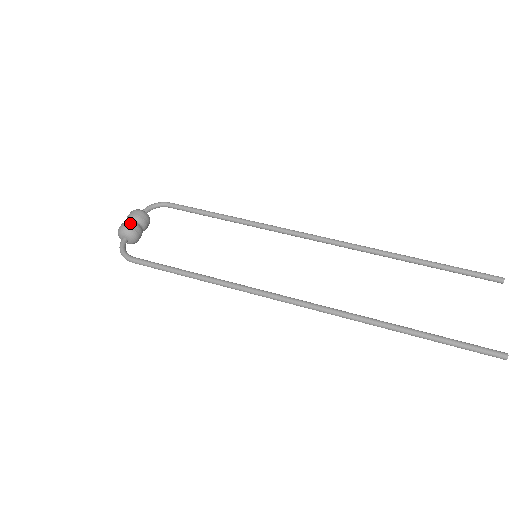
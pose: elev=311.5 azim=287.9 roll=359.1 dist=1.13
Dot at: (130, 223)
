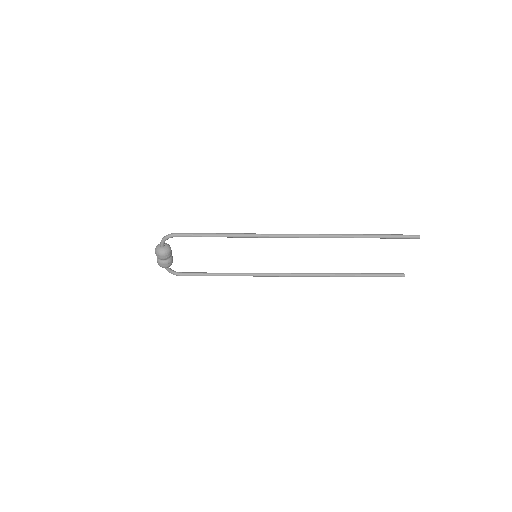
Dot at: occluded
